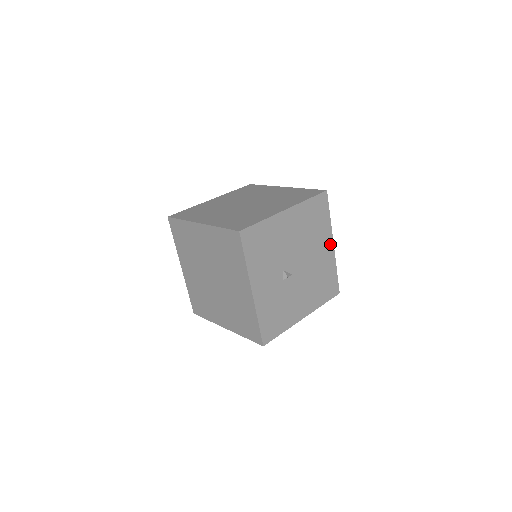
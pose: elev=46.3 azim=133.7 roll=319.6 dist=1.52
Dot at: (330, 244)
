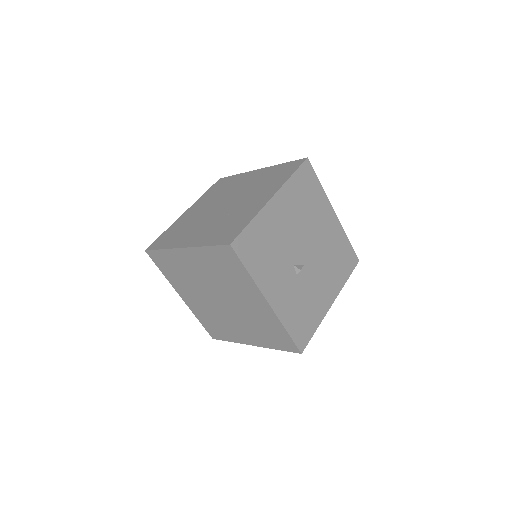
Dot at: (331, 214)
